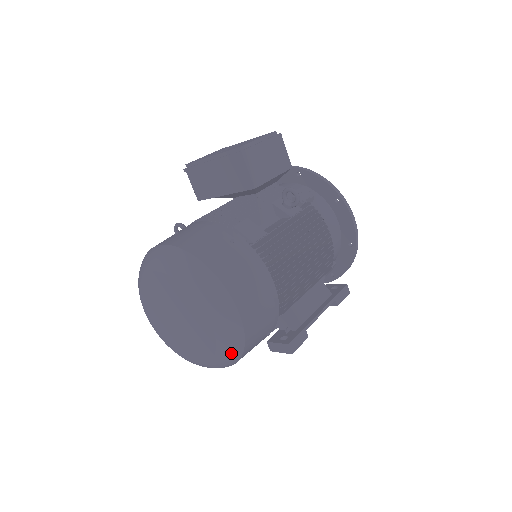
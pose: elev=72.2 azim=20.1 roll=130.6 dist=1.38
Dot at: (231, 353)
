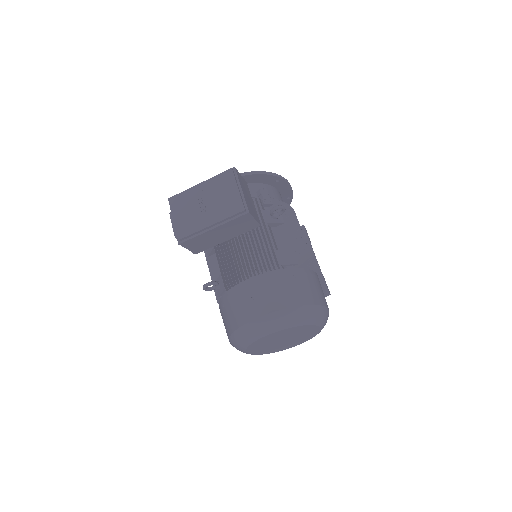
Dot at: occluded
